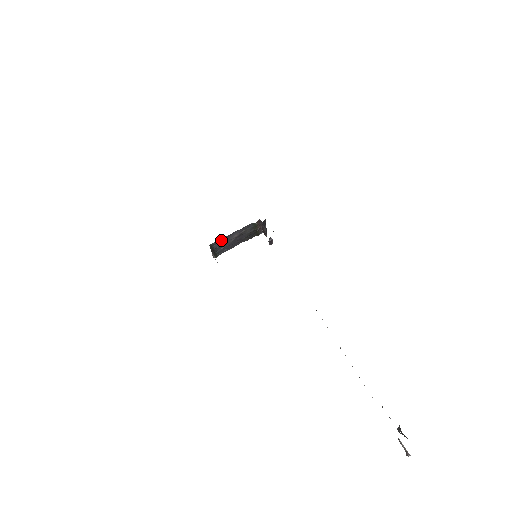
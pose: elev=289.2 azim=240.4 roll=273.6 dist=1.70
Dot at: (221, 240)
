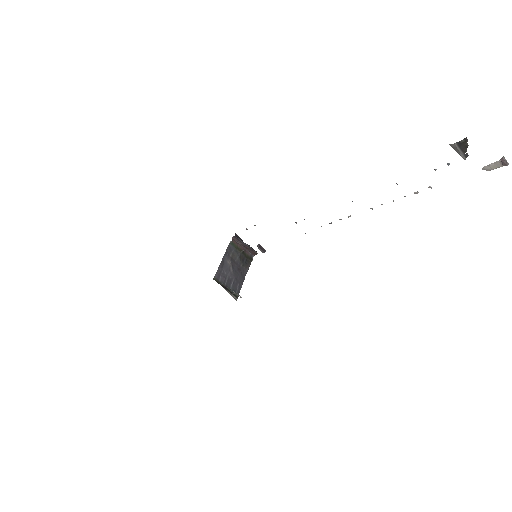
Dot at: (220, 272)
